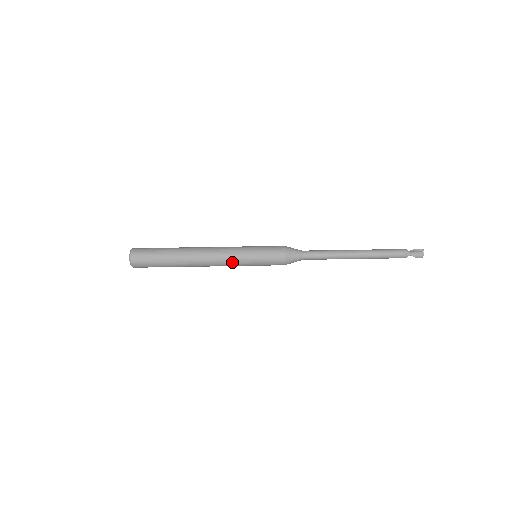
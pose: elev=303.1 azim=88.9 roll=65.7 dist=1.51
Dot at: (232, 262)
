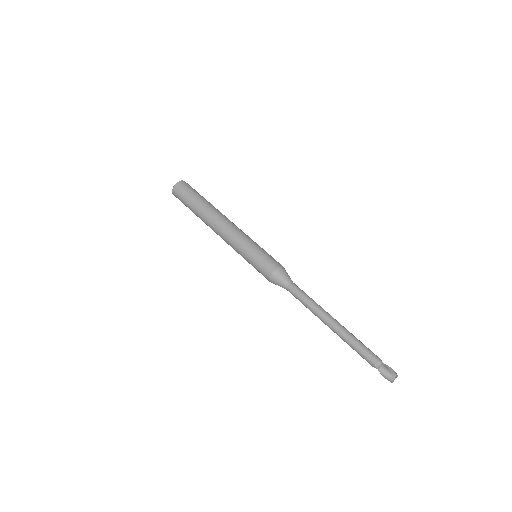
Dot at: (233, 246)
